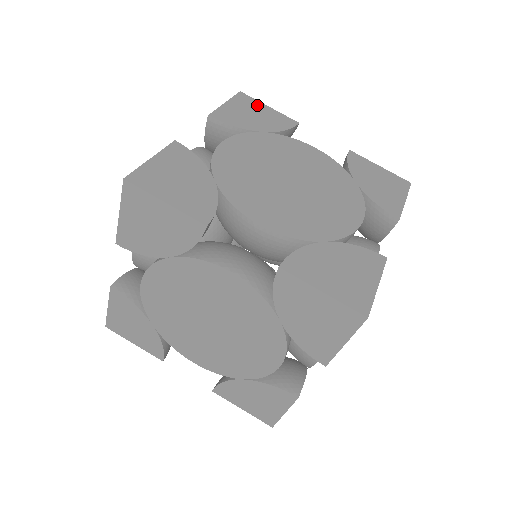
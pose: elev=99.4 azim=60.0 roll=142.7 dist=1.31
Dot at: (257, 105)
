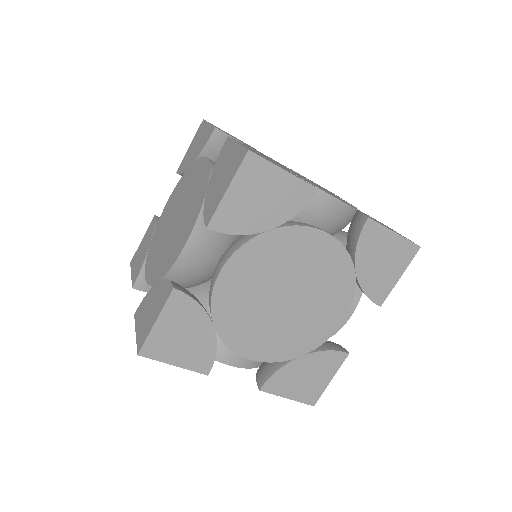
Dot at: (268, 174)
